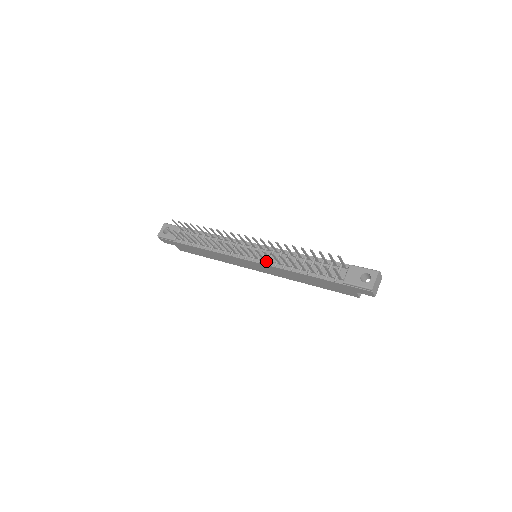
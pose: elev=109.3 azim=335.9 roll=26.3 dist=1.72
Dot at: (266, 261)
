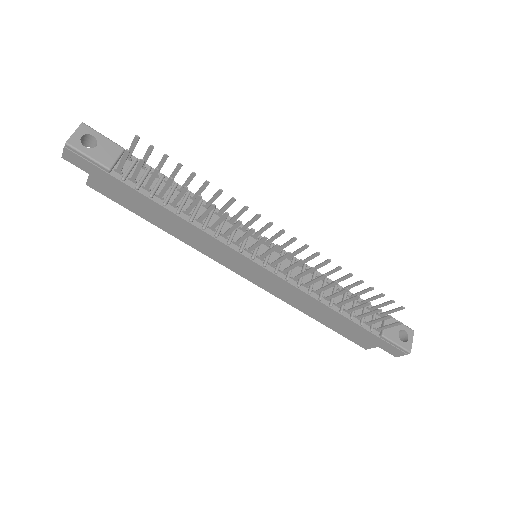
Dot at: (284, 274)
